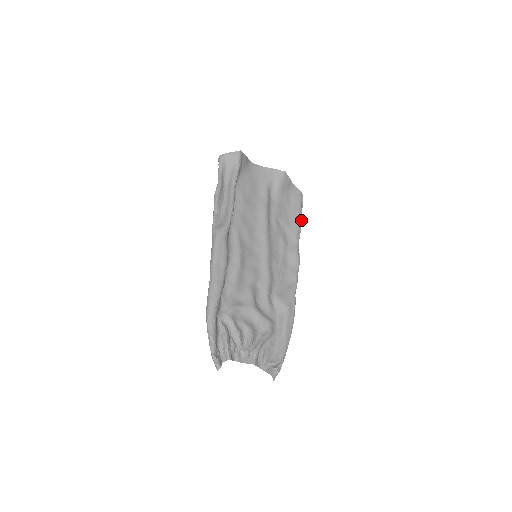
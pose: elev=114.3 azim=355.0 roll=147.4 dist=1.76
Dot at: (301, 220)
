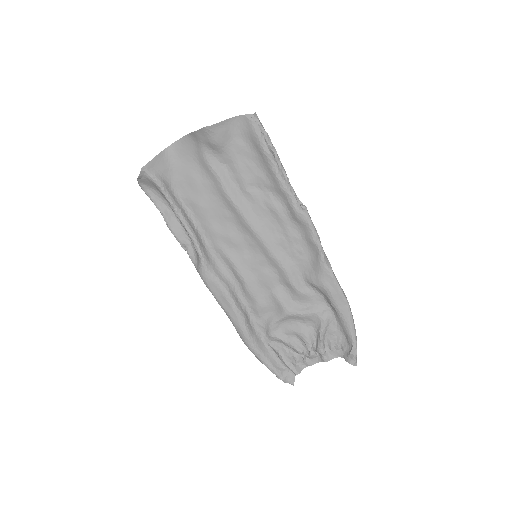
Dot at: (276, 157)
